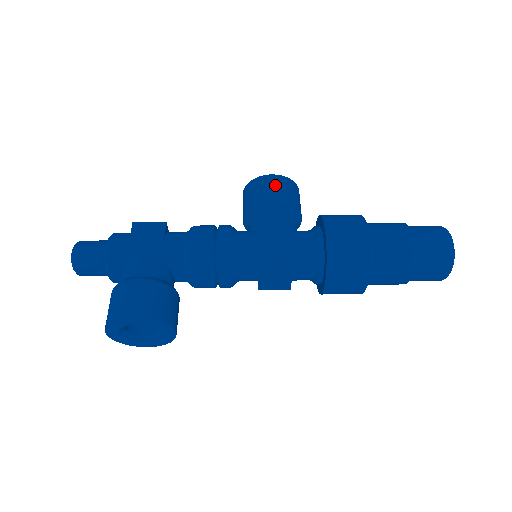
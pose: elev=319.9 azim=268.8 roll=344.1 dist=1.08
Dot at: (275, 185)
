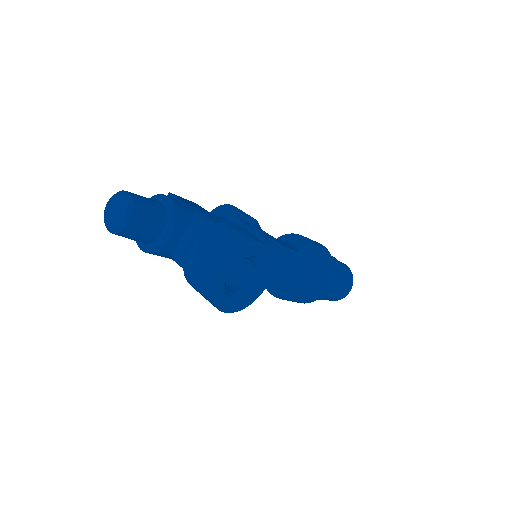
Dot at: (242, 211)
